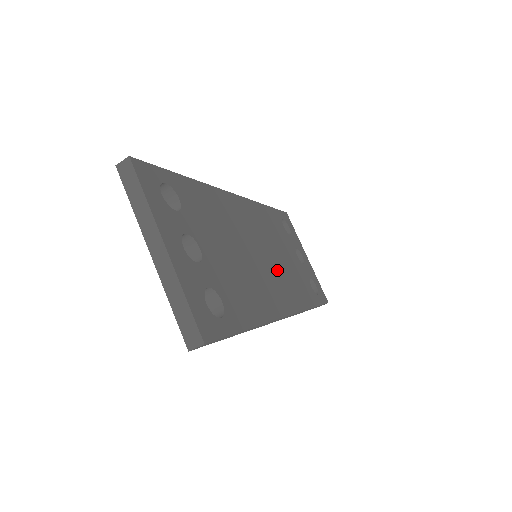
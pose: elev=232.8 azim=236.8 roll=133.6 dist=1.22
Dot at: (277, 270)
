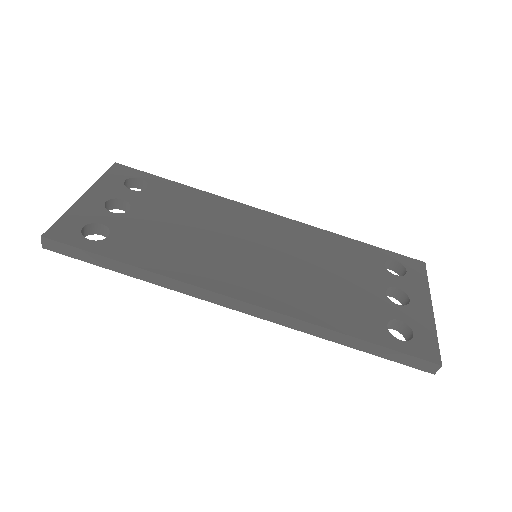
Dot at: (280, 272)
